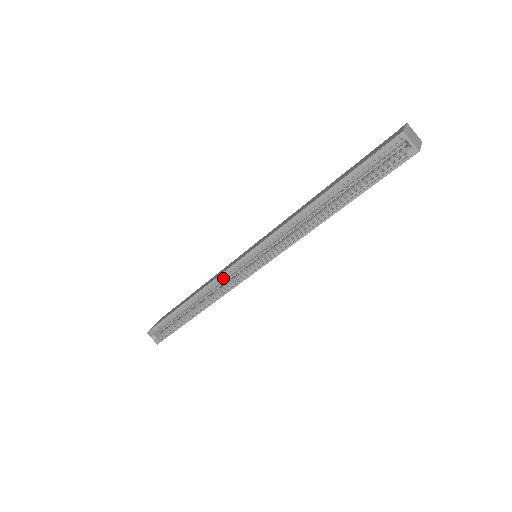
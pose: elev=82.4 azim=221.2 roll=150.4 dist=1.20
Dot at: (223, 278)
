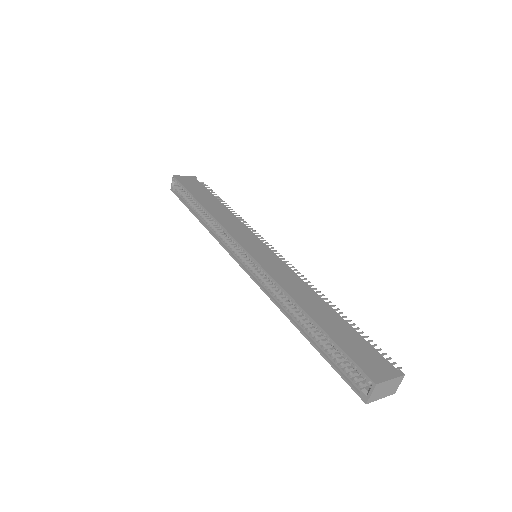
Dot at: (227, 234)
